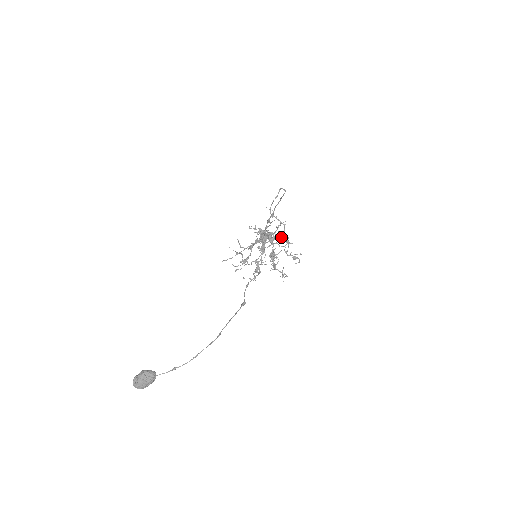
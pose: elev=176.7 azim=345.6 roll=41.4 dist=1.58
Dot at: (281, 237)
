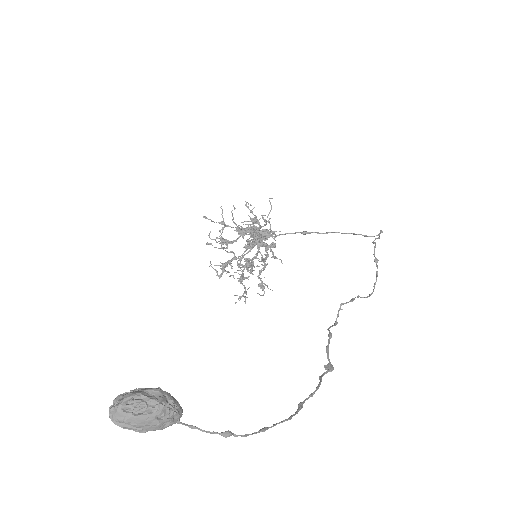
Dot at: (369, 296)
